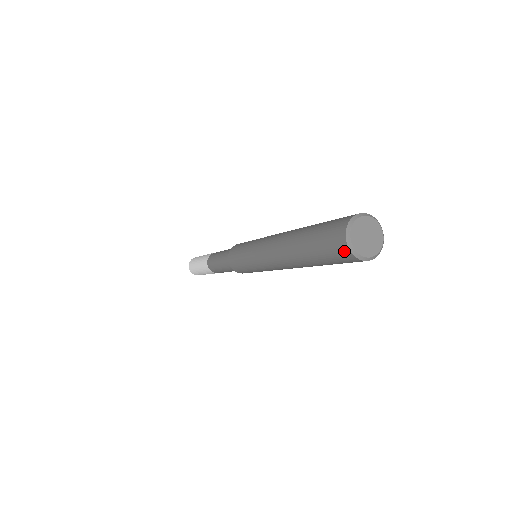
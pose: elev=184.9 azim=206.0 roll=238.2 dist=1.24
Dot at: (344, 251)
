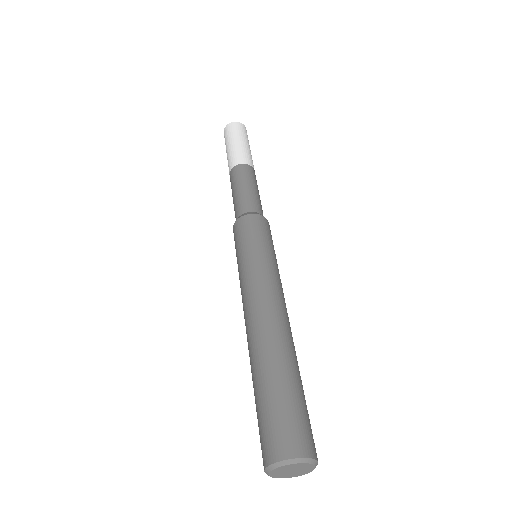
Dot at: (263, 462)
